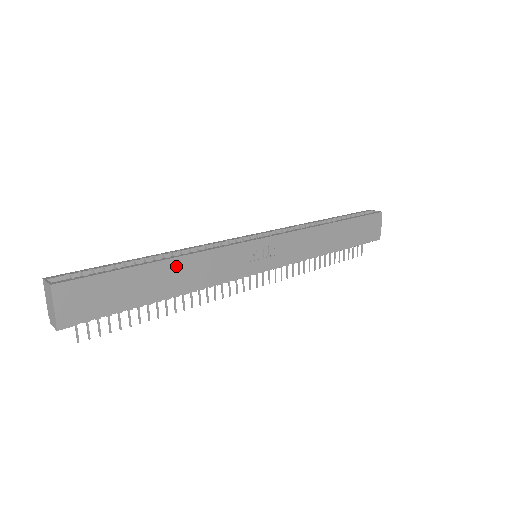
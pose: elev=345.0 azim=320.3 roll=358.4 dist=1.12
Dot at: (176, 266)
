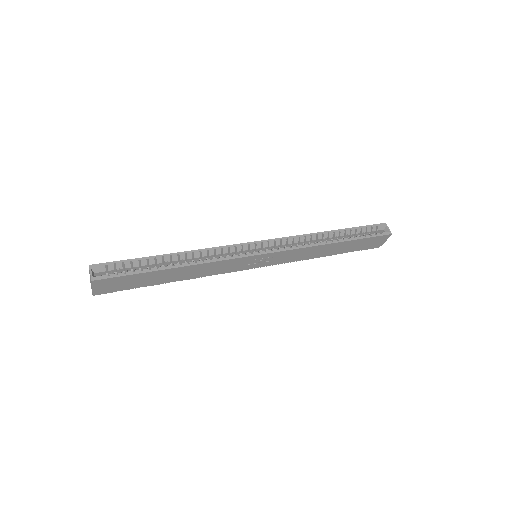
Dot at: (185, 270)
